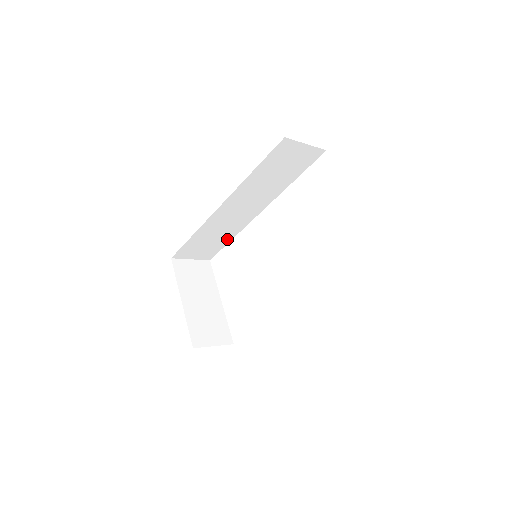
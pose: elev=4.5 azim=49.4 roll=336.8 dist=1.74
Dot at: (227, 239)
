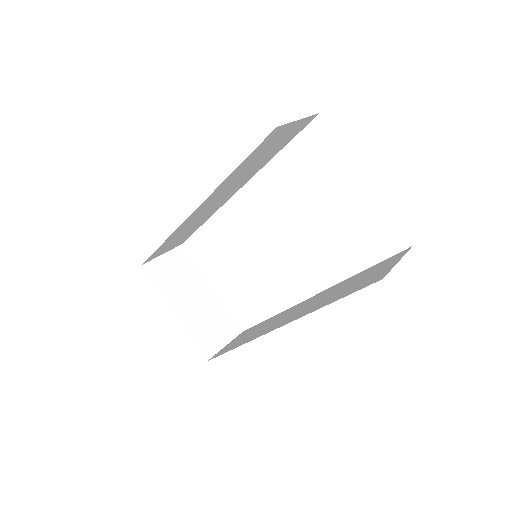
Dot at: (200, 224)
